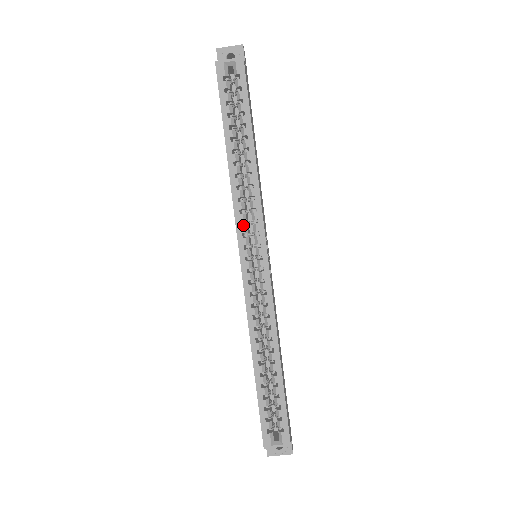
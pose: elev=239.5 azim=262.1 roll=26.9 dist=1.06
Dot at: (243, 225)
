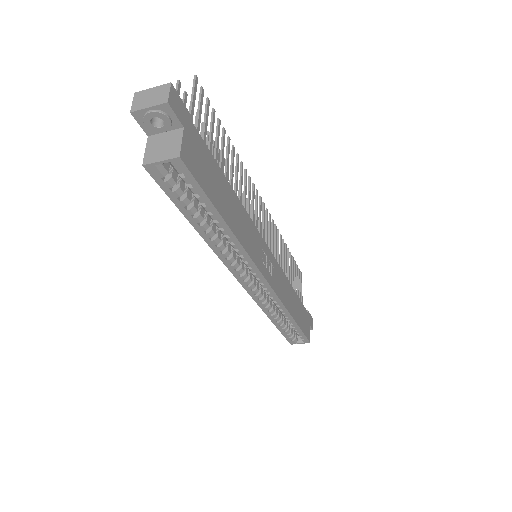
Dot at: occluded
